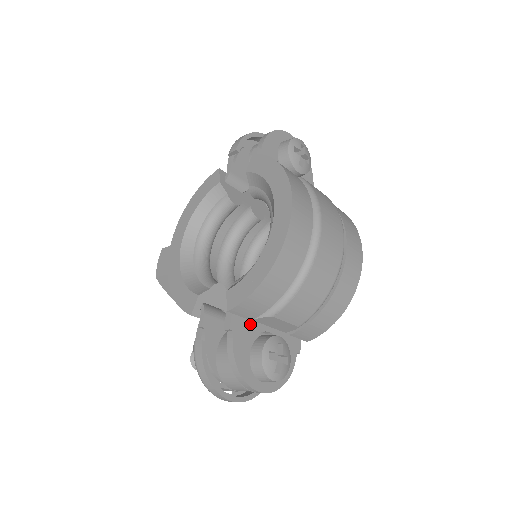
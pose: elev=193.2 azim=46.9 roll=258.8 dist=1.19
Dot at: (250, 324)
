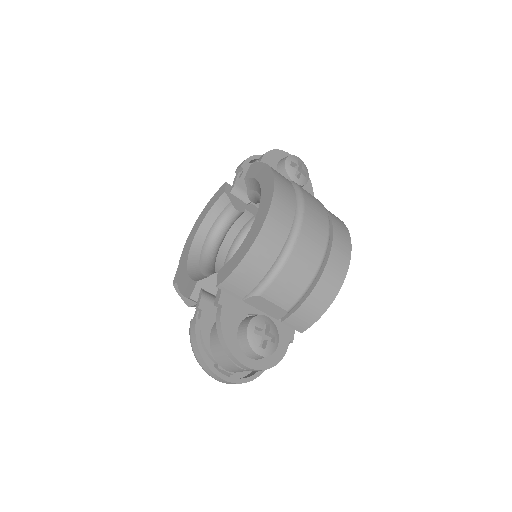
Dot at: (240, 304)
